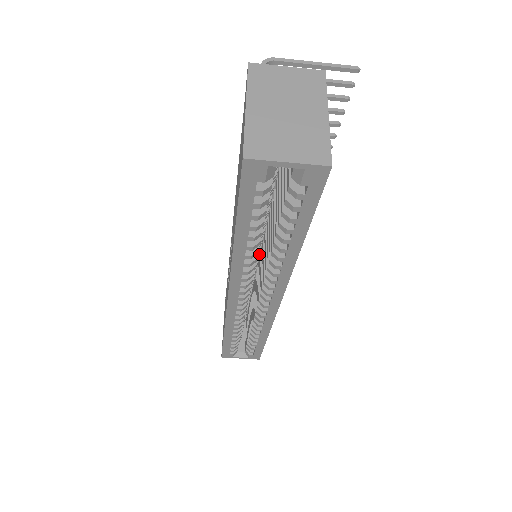
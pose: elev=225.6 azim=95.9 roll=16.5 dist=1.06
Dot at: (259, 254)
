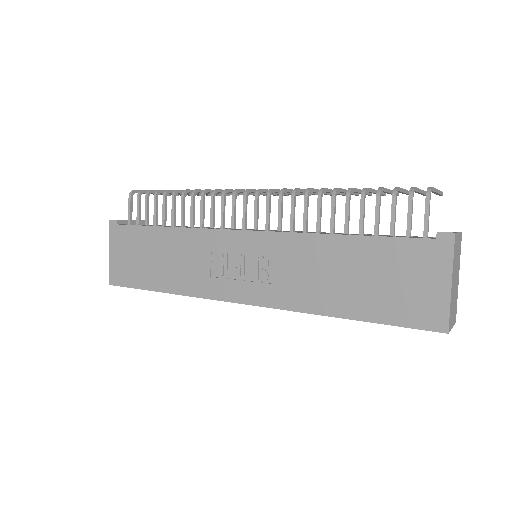
Dot at: occluded
